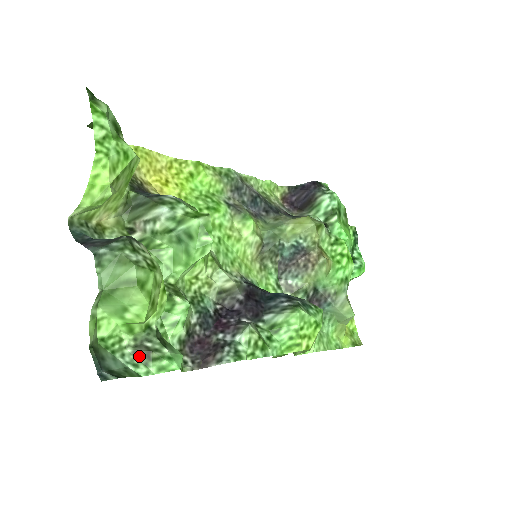
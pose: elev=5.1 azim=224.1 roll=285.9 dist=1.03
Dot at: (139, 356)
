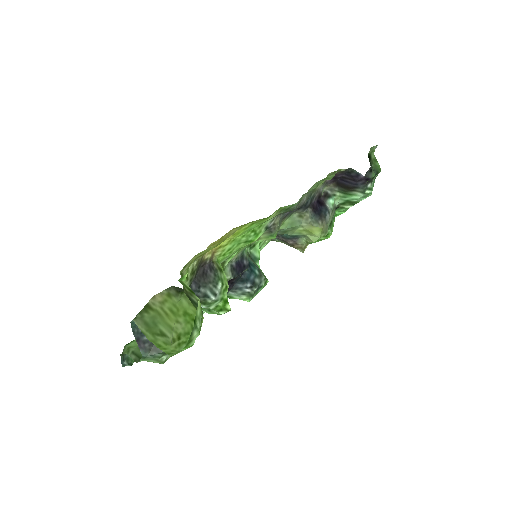
Dot at: occluded
